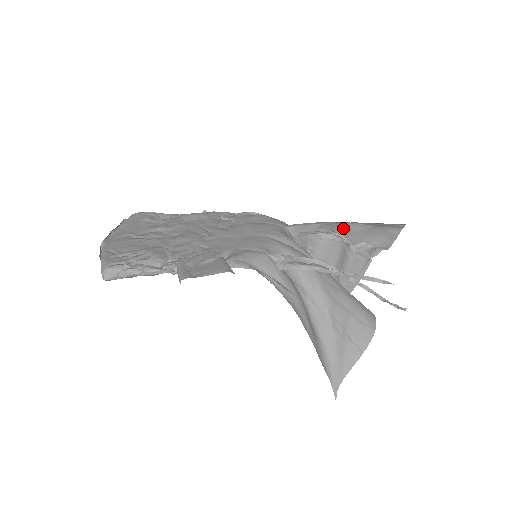
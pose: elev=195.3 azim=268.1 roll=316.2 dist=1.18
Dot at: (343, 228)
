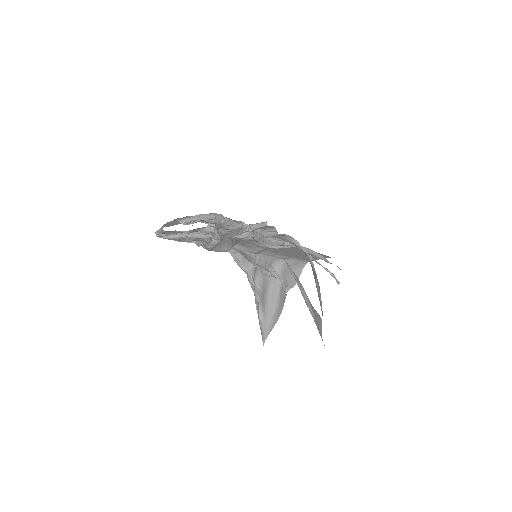
Dot at: (276, 265)
